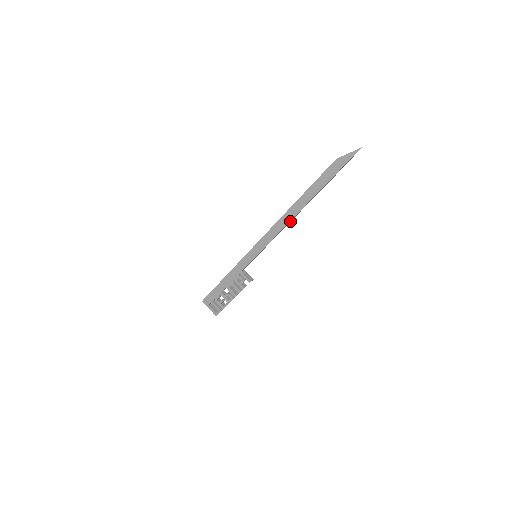
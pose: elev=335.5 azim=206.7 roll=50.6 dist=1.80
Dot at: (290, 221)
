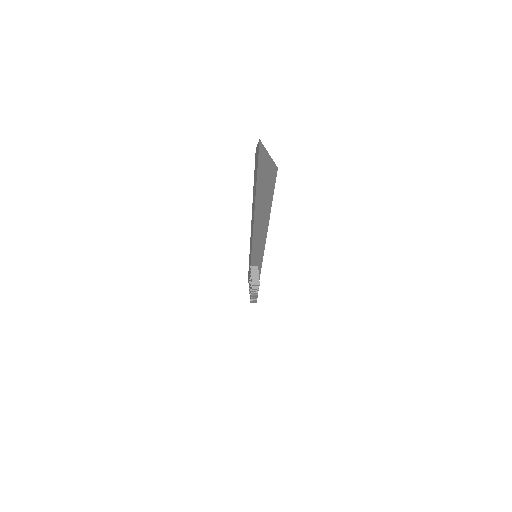
Dot at: (262, 228)
